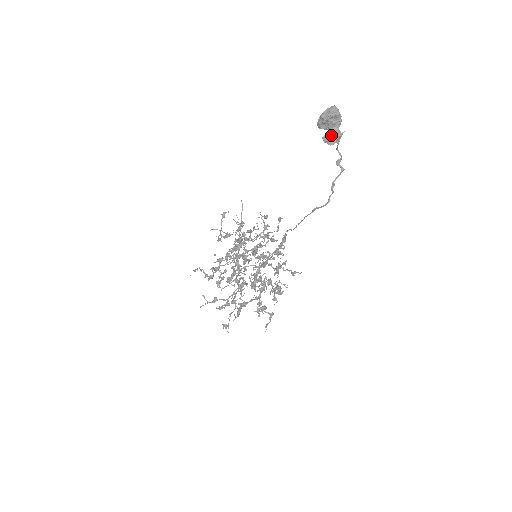
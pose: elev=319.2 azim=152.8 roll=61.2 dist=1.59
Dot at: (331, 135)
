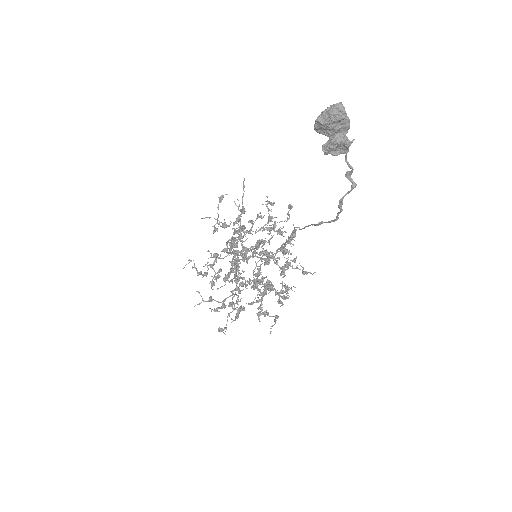
Dot at: (334, 145)
